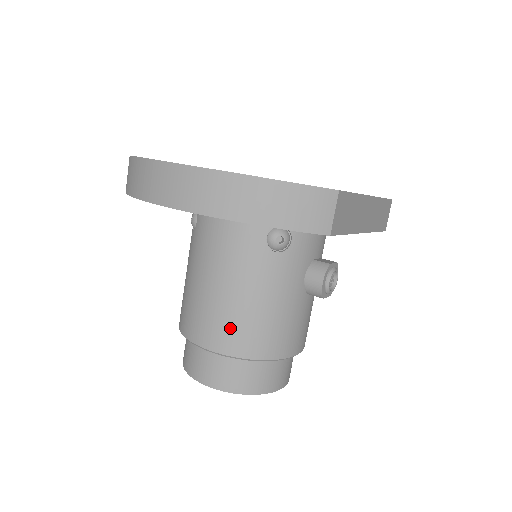
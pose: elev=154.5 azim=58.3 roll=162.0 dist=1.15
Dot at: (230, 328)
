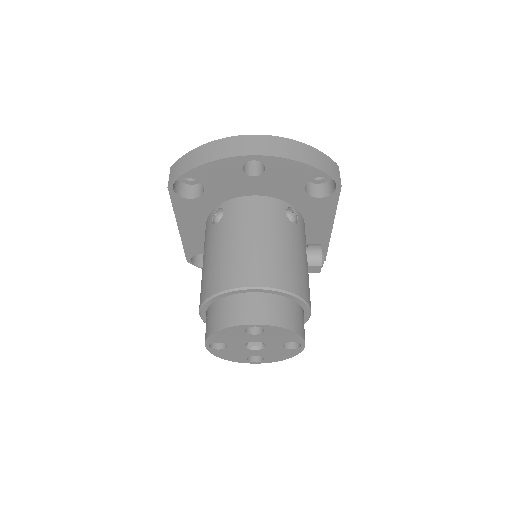
Dot at: (274, 267)
